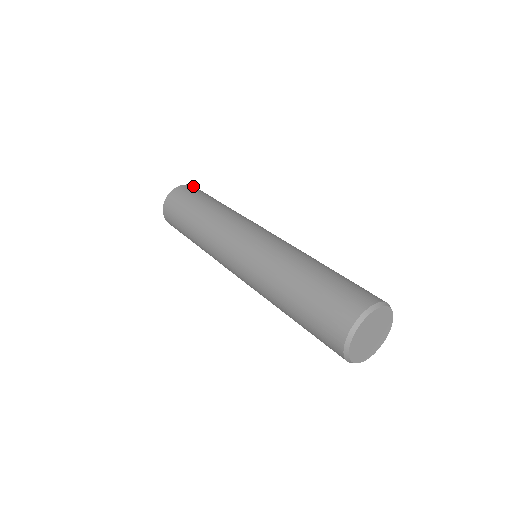
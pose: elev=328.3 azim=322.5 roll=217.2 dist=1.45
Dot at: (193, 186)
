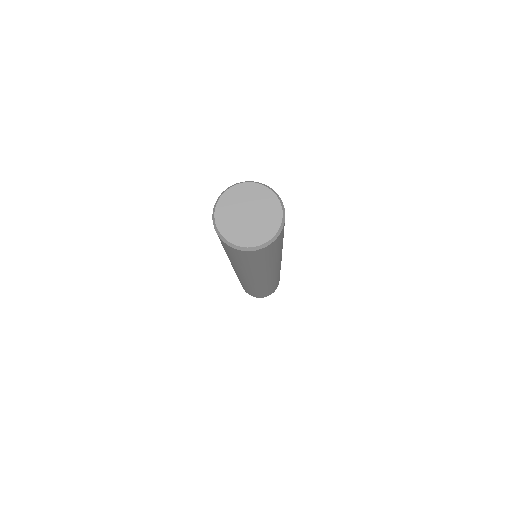
Dot at: occluded
